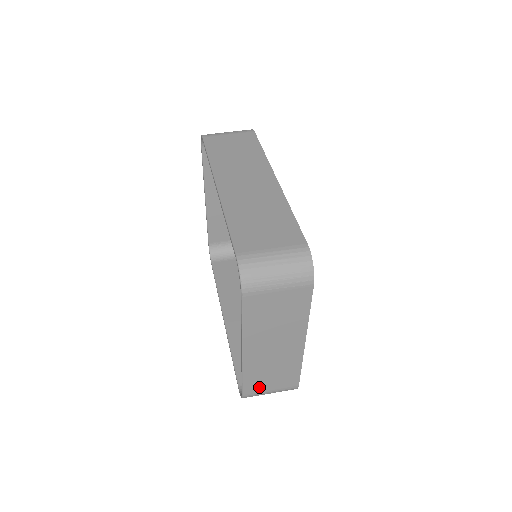
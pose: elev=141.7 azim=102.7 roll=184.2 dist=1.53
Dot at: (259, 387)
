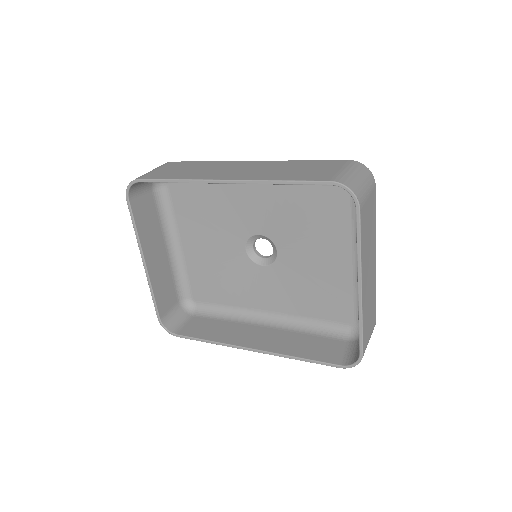
Dot at: (367, 335)
